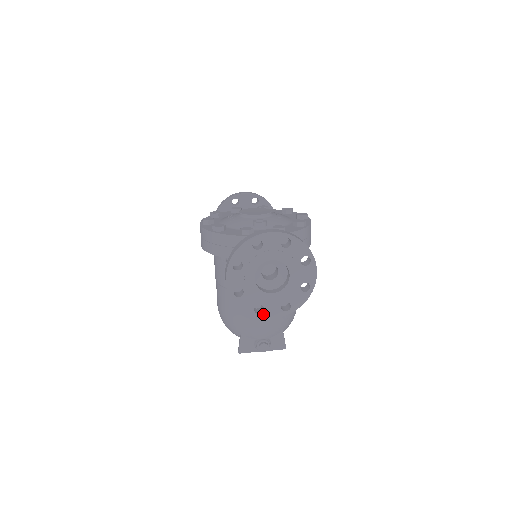
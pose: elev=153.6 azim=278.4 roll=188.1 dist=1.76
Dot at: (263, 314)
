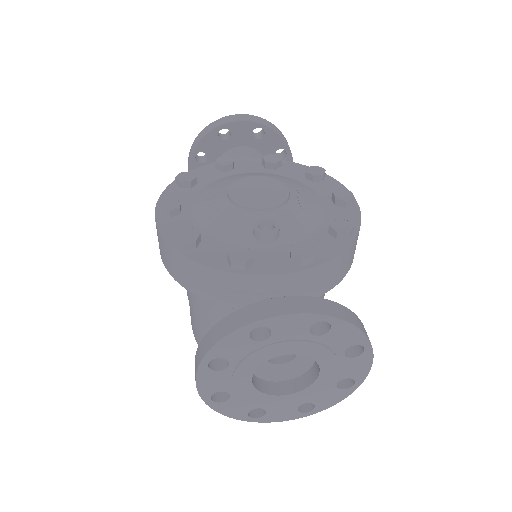
Dot at: (264, 418)
